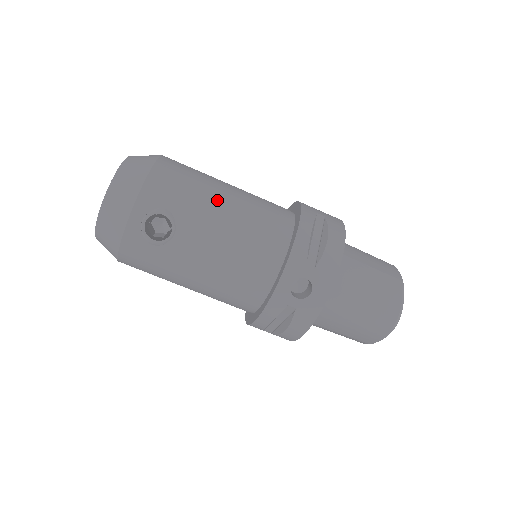
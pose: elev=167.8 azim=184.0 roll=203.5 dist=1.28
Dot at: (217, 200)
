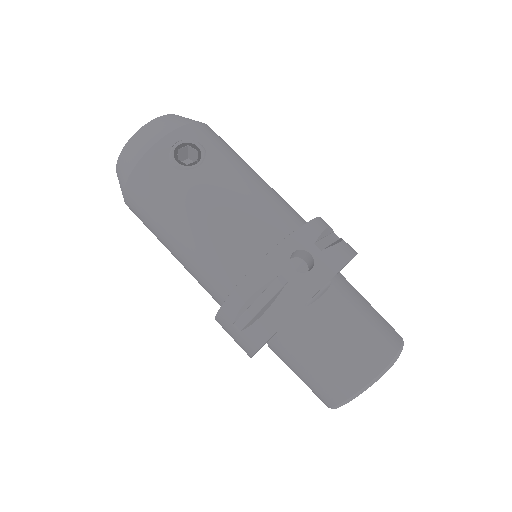
Dot at: (249, 169)
